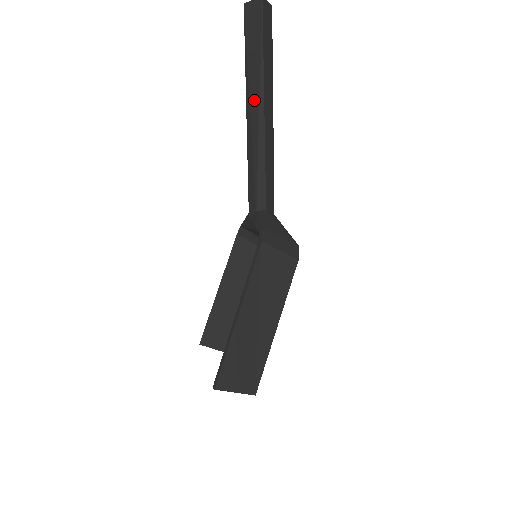
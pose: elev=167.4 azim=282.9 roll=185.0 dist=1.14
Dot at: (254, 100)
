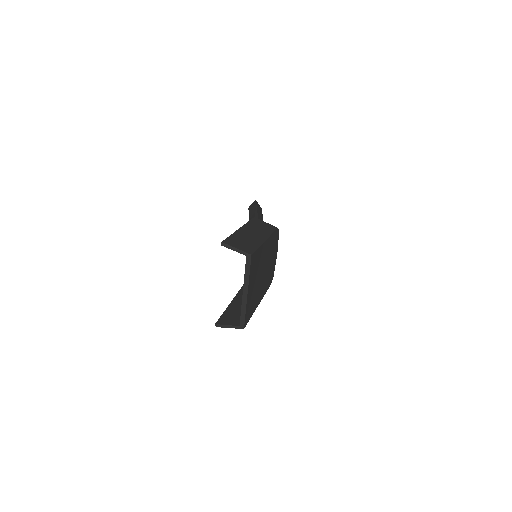
Dot at: (253, 217)
